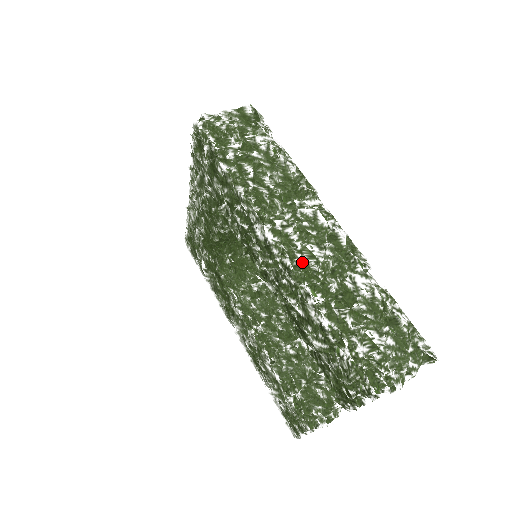
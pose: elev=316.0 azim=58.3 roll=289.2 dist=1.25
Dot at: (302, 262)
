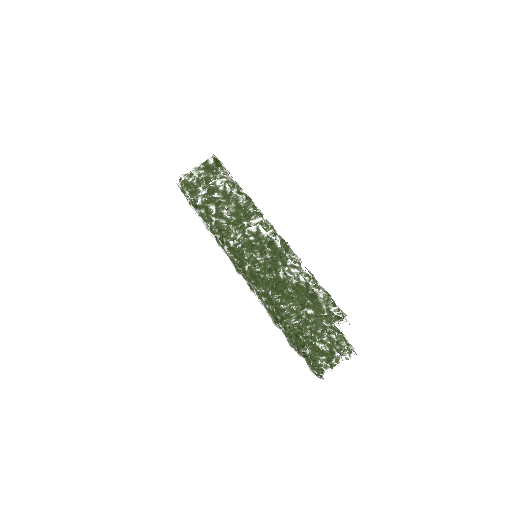
Dot at: (248, 268)
